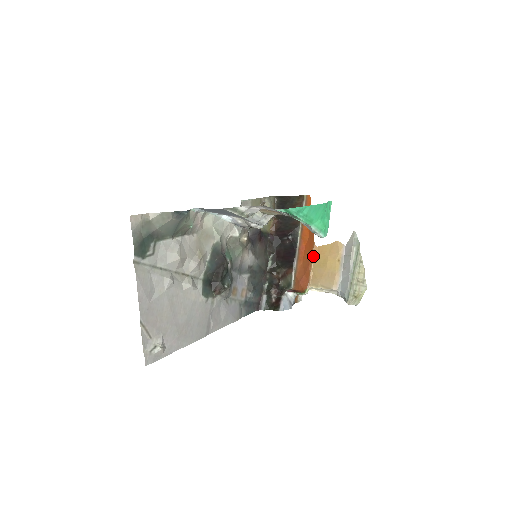
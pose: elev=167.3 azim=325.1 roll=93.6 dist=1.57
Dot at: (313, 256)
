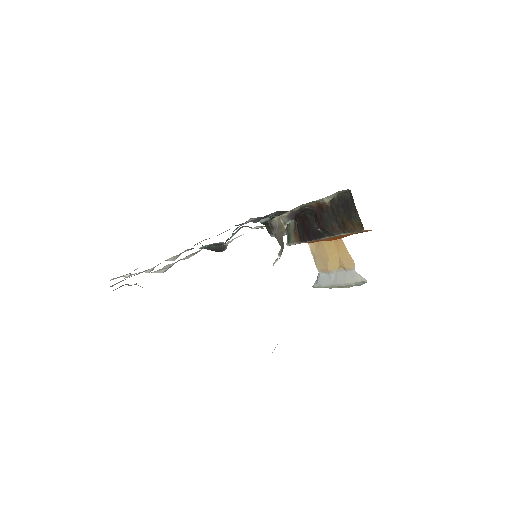
Dot at: occluded
